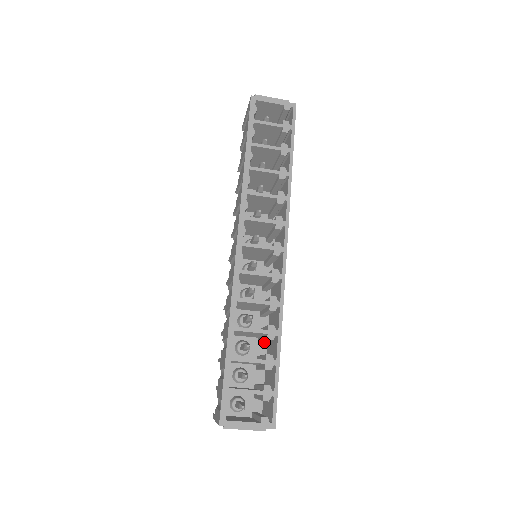
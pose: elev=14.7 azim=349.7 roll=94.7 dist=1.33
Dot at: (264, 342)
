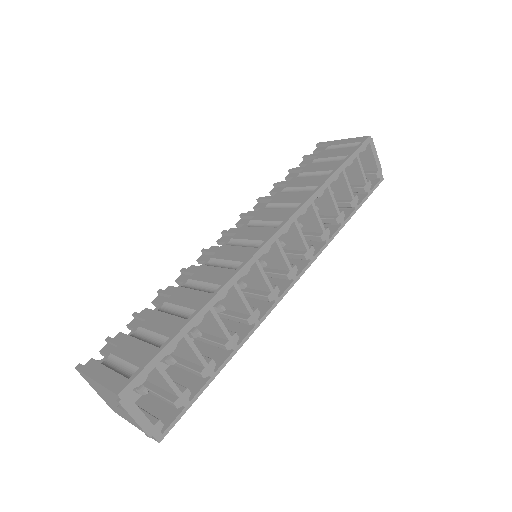
Dot at: (199, 339)
